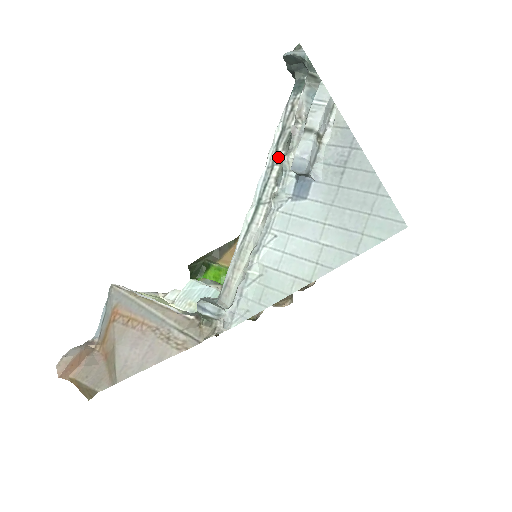
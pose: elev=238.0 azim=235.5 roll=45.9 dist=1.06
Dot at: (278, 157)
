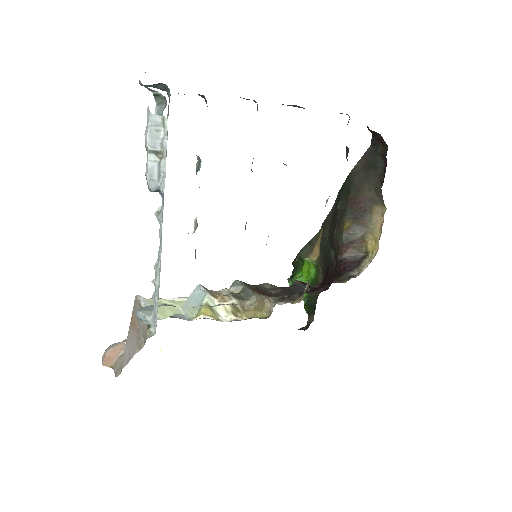
Dot at: occluded
